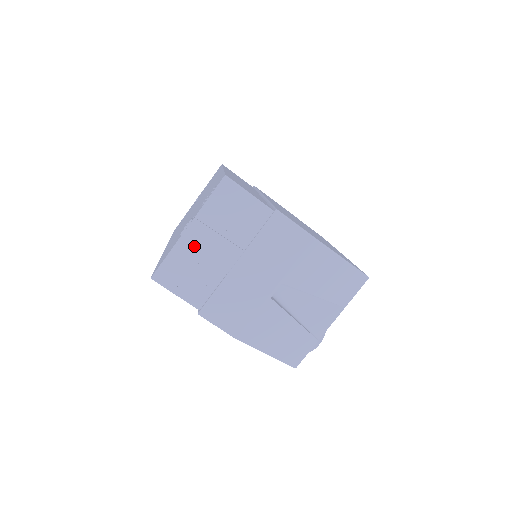
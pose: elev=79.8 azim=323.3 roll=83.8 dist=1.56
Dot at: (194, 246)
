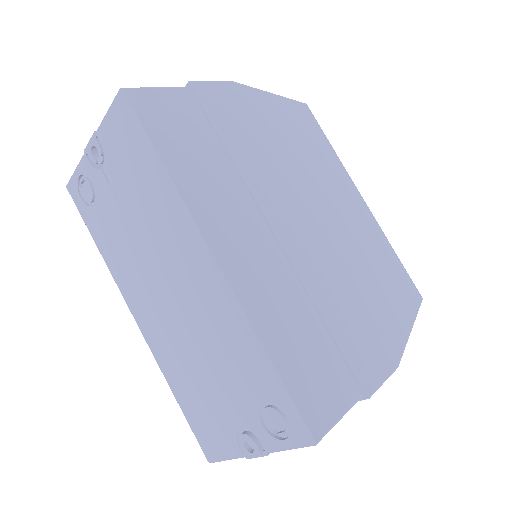
Dot at: occluded
